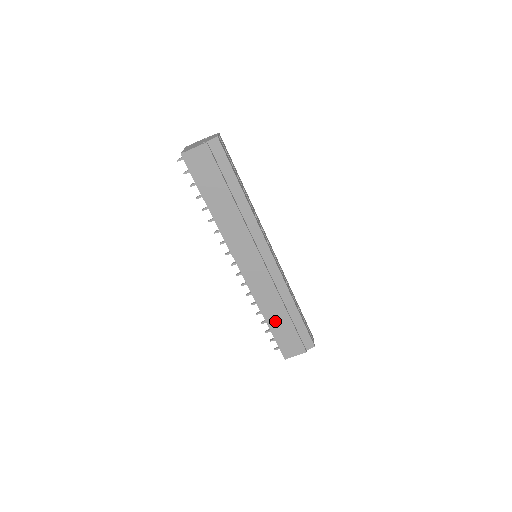
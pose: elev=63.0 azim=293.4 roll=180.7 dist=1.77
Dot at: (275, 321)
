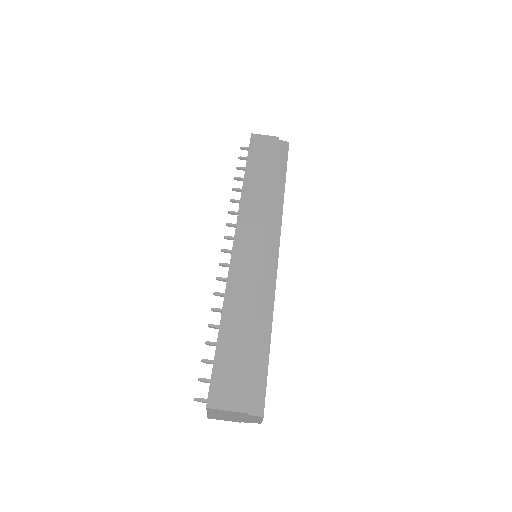
Dot at: (233, 332)
